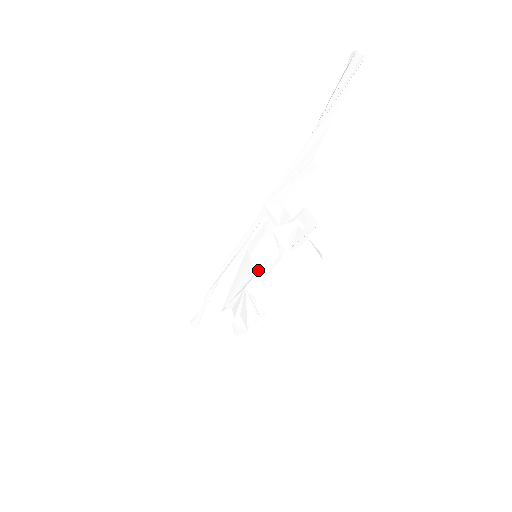
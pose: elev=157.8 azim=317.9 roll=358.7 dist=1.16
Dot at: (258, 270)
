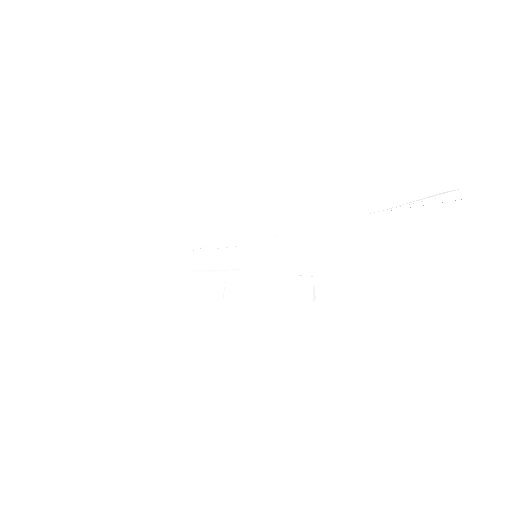
Dot at: (250, 268)
